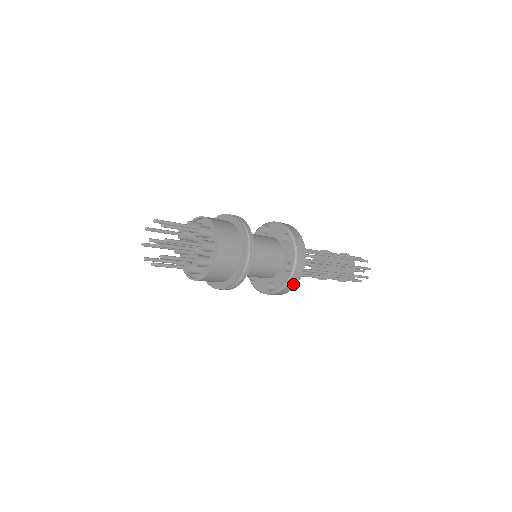
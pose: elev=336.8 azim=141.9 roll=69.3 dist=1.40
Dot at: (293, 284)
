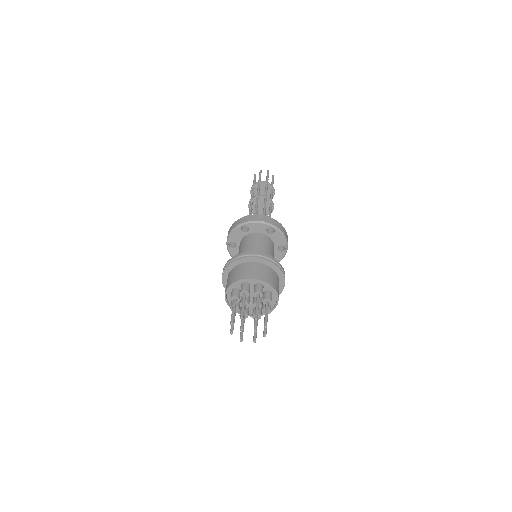
Dot at: occluded
